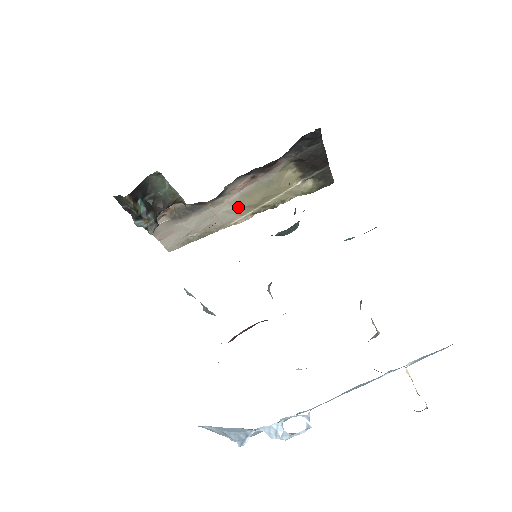
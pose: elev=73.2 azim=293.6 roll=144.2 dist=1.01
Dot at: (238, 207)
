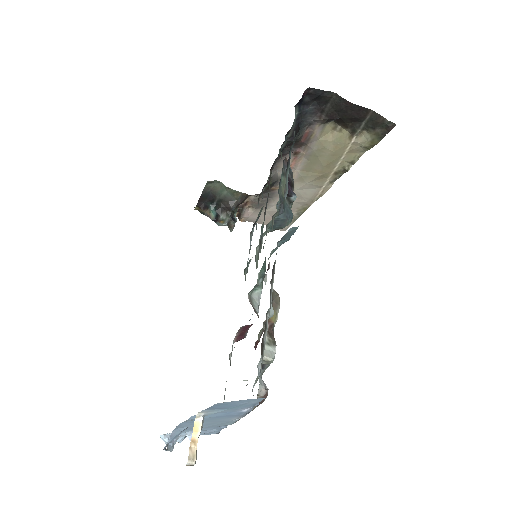
Dot at: (308, 182)
